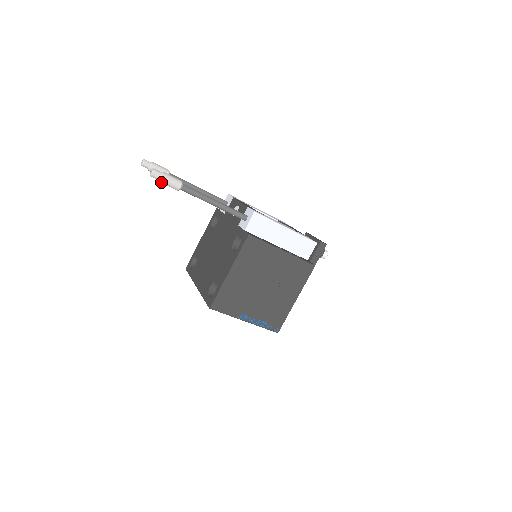
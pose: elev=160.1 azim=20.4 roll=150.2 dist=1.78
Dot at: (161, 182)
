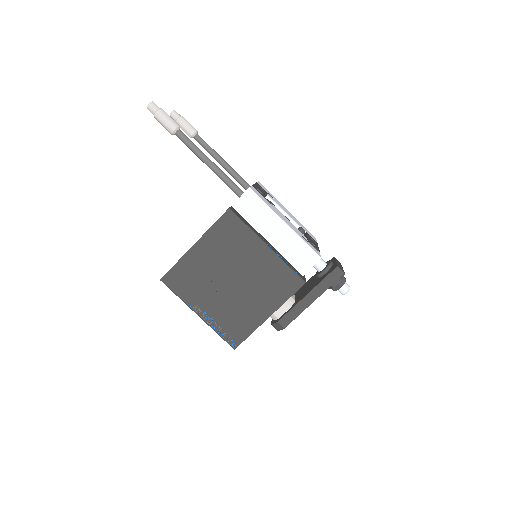
Dot at: (156, 119)
